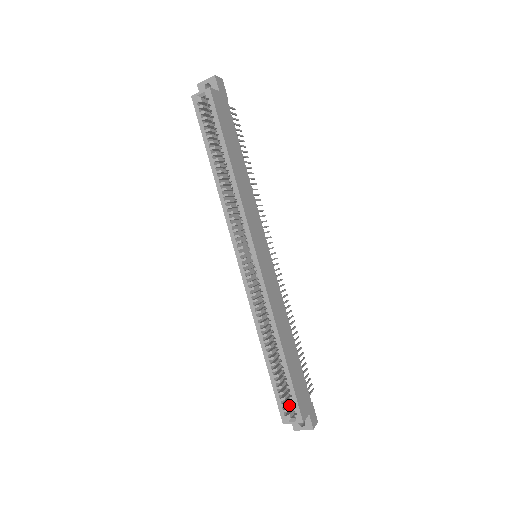
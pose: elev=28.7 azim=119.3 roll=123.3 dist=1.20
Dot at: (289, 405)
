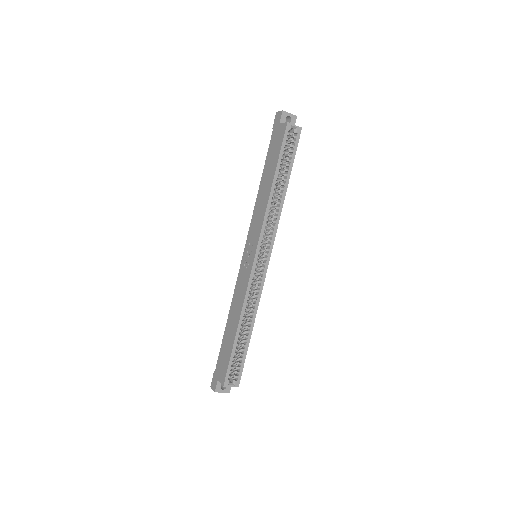
Dot at: occluded
